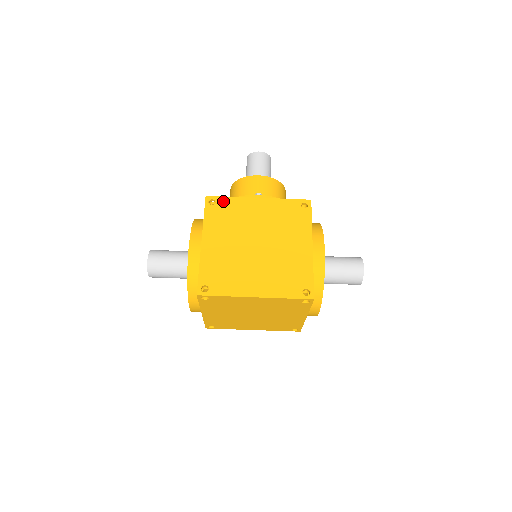
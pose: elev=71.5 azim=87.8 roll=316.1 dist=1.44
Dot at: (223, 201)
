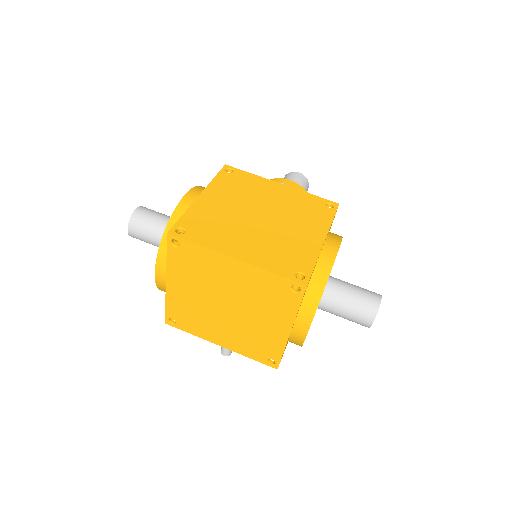
Dot at: (241, 174)
